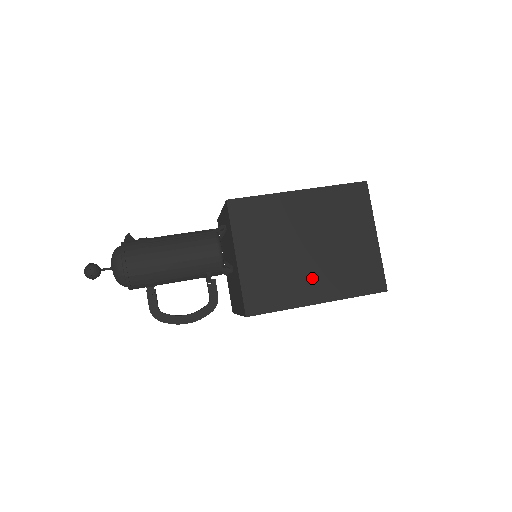
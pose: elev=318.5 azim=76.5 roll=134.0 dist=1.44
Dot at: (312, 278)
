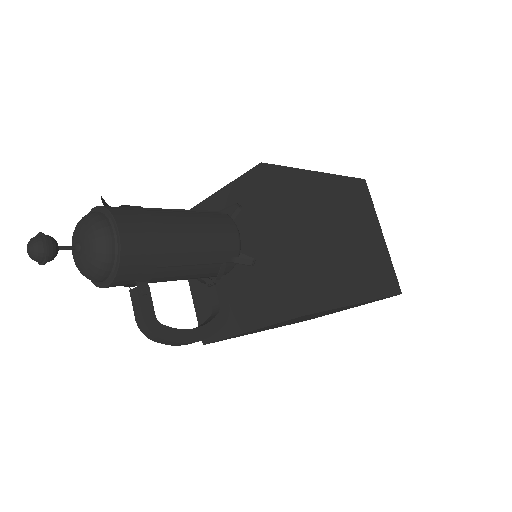
Dot at: (349, 272)
